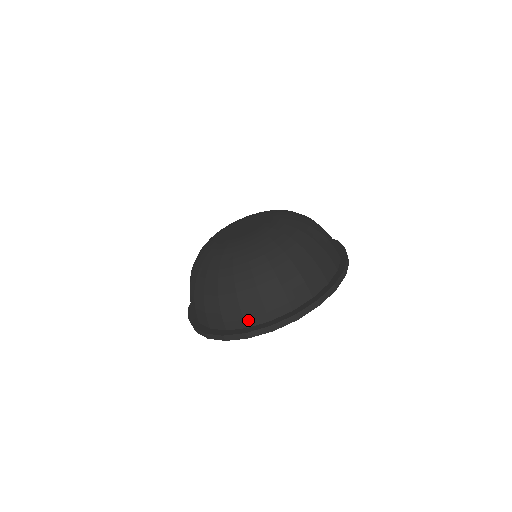
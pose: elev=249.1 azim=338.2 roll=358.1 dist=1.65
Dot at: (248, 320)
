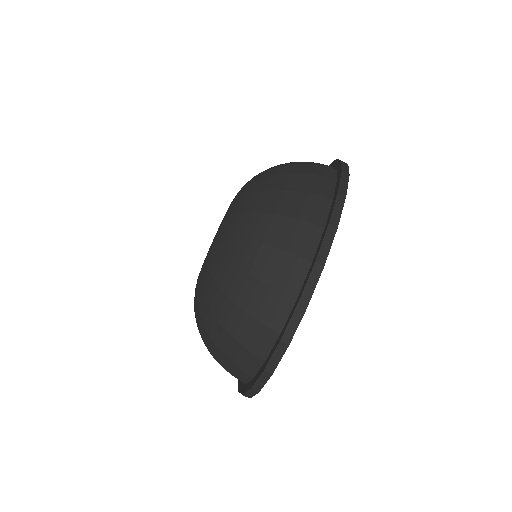
Dot at: (246, 369)
